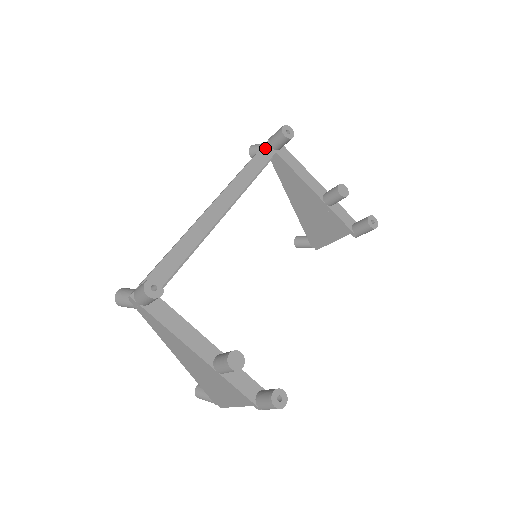
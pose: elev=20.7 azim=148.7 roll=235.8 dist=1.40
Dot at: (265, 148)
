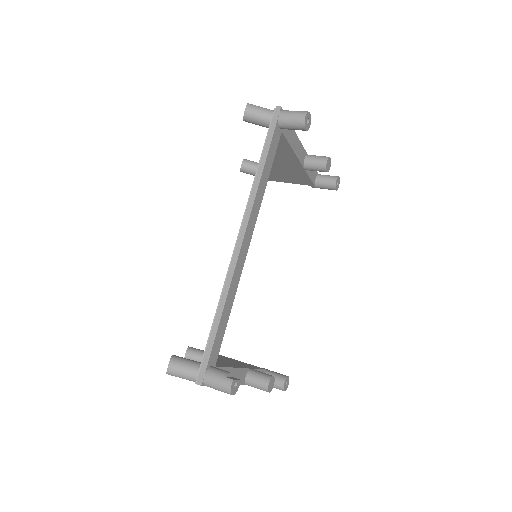
Dot at: (275, 132)
